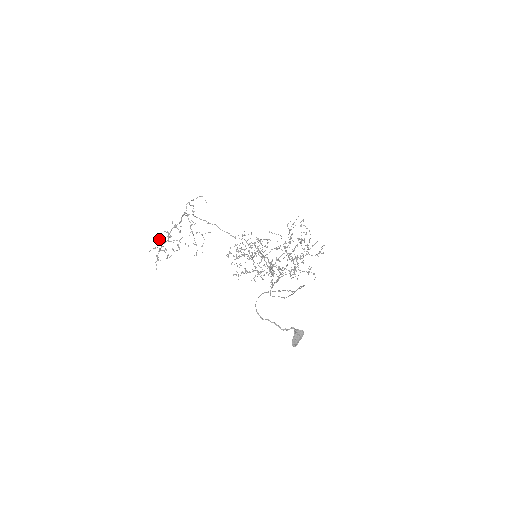
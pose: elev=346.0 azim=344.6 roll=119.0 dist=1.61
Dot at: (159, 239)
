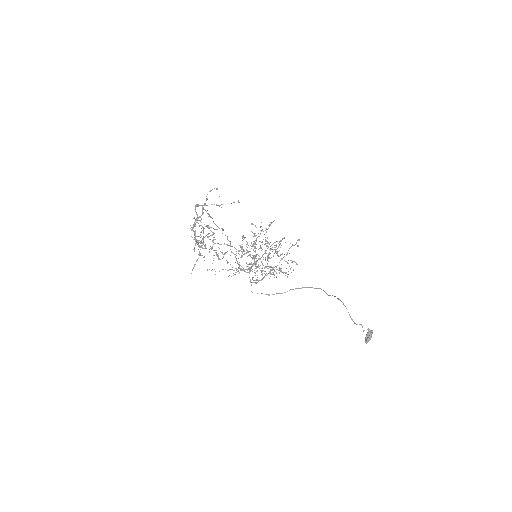
Dot at: occluded
